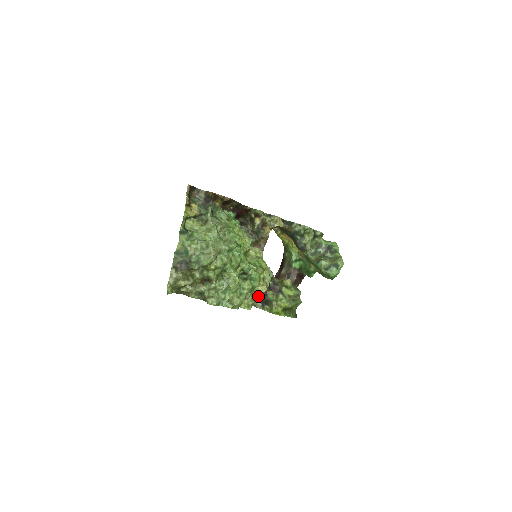
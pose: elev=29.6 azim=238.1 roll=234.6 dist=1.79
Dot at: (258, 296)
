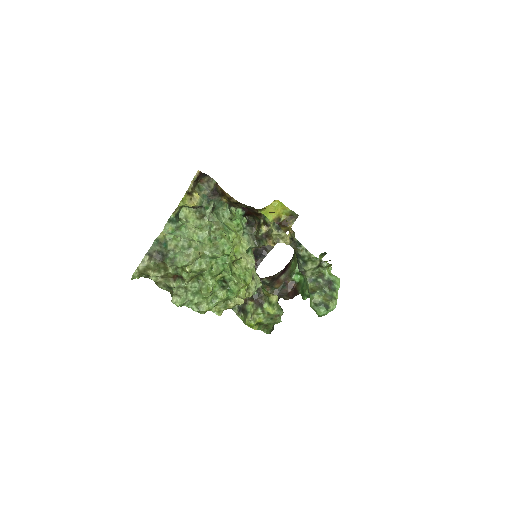
Dot at: (232, 306)
